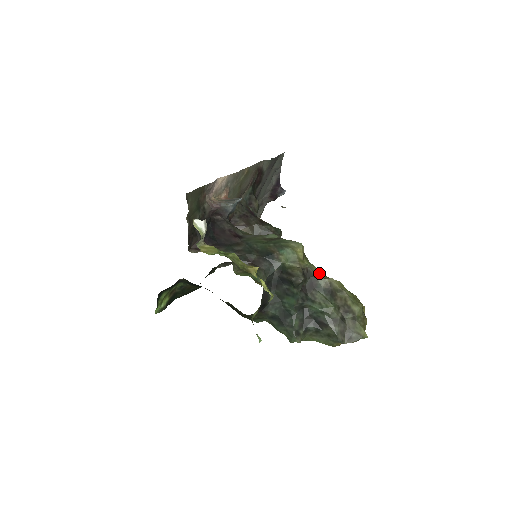
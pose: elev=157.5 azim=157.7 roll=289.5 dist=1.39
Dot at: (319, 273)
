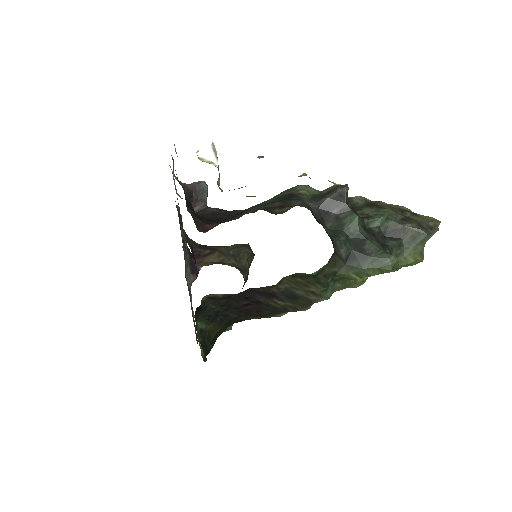
Dot at: occluded
